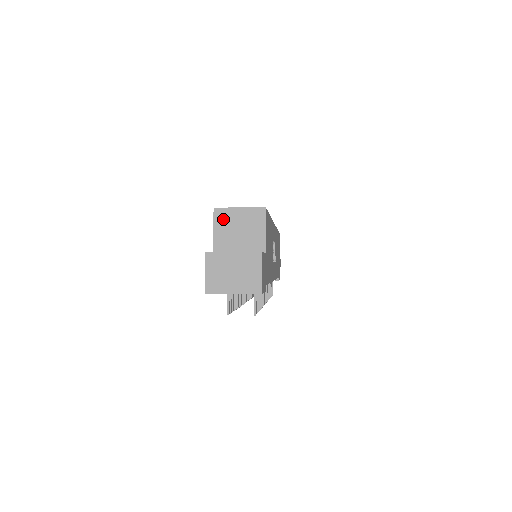
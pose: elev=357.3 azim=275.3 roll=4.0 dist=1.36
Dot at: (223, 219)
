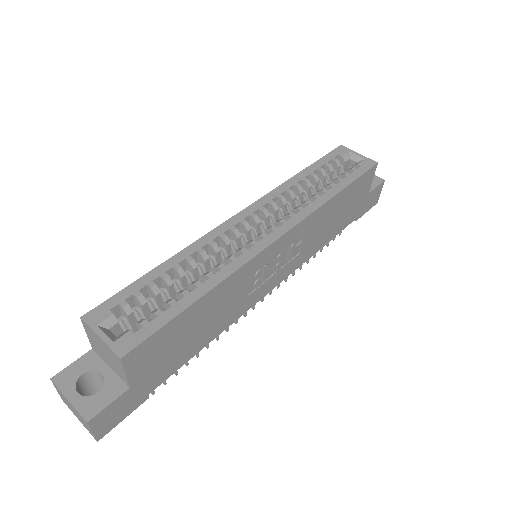
Dot at: (90, 333)
